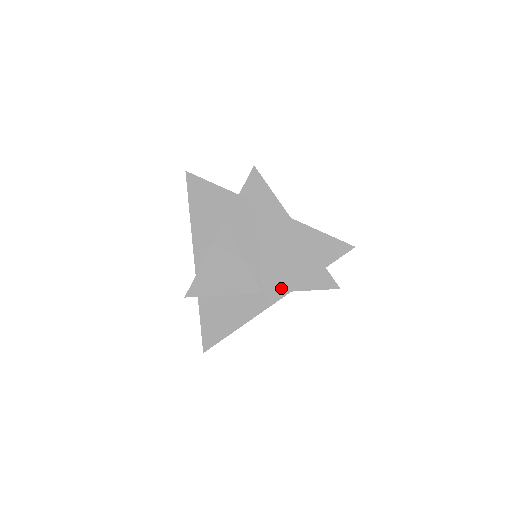
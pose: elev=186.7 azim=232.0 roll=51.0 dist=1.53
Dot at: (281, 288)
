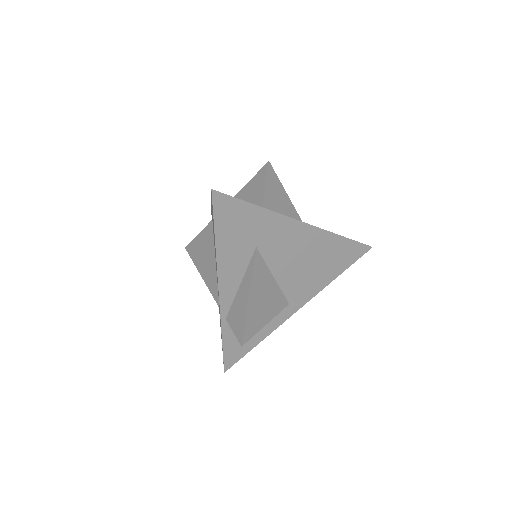
Dot at: (307, 295)
